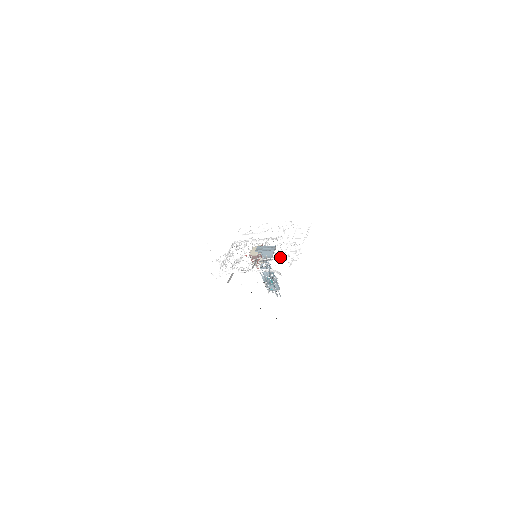
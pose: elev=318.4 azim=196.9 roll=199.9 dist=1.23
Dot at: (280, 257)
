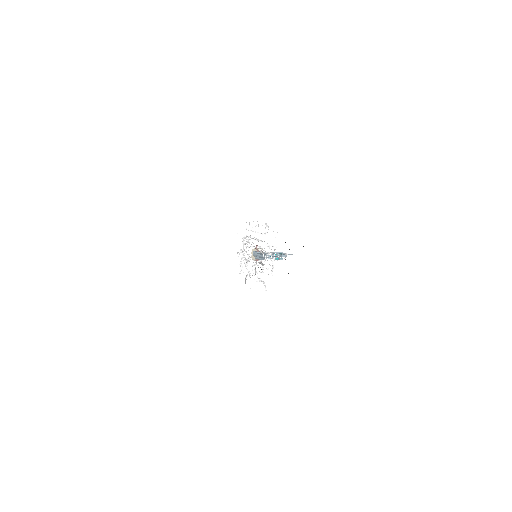
Dot at: occluded
